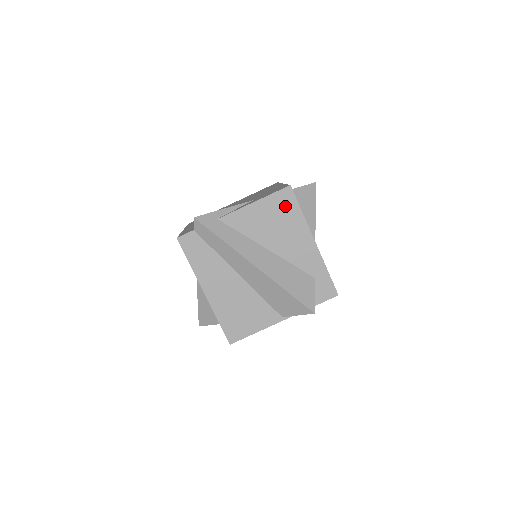
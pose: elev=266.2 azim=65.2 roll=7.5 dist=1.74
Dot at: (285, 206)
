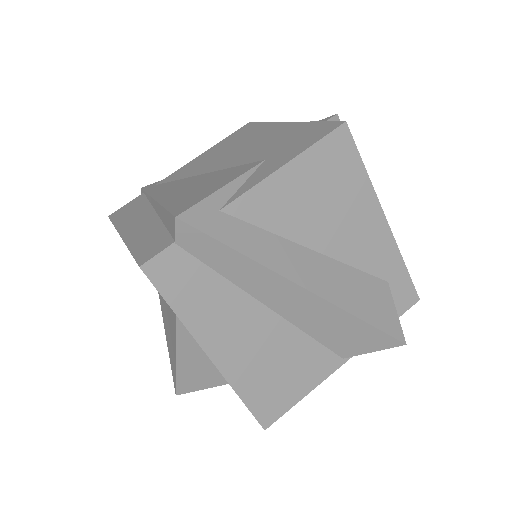
Dot at: (339, 164)
